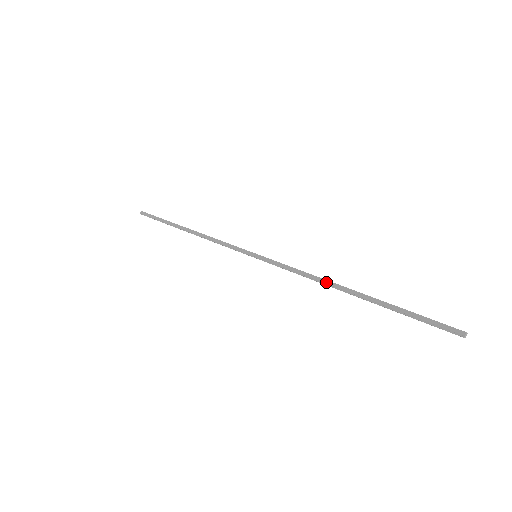
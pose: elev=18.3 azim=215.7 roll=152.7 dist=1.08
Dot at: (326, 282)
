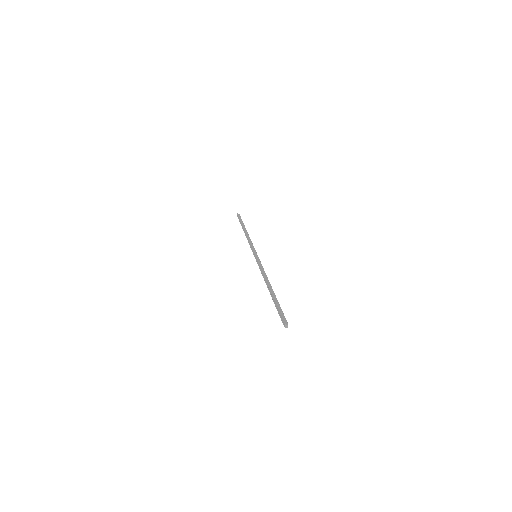
Dot at: (265, 280)
